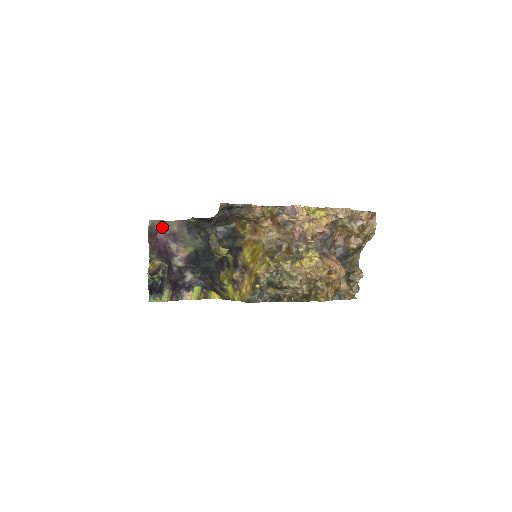
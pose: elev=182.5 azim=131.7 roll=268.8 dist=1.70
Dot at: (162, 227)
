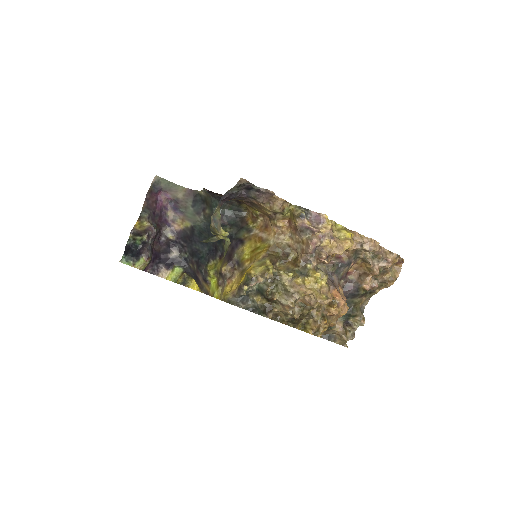
Dot at: (167, 188)
